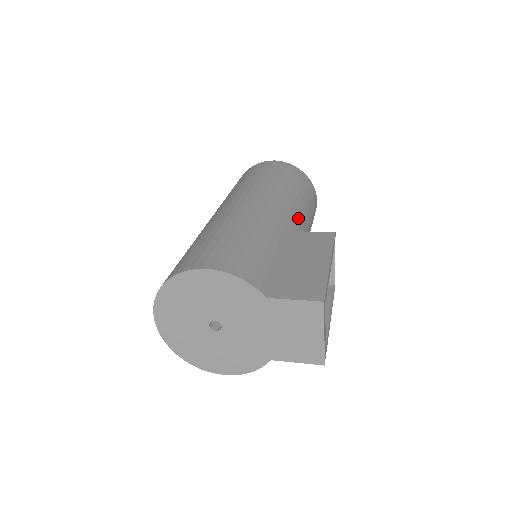
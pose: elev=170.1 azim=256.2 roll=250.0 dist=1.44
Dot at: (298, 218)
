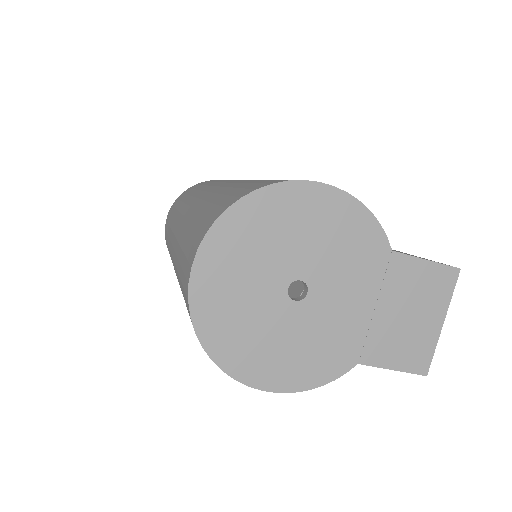
Dot at: occluded
